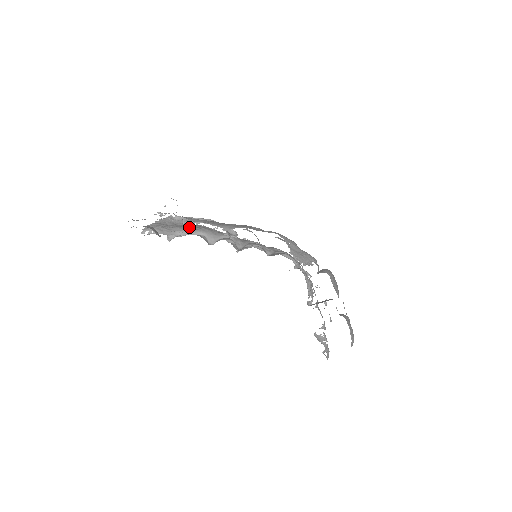
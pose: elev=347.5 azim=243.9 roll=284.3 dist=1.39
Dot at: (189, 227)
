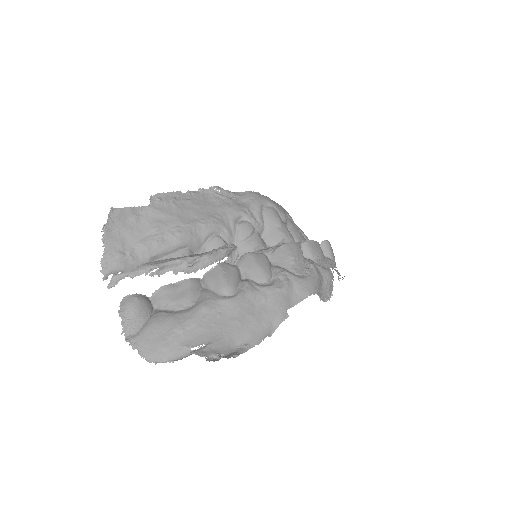
Dot at: (160, 239)
